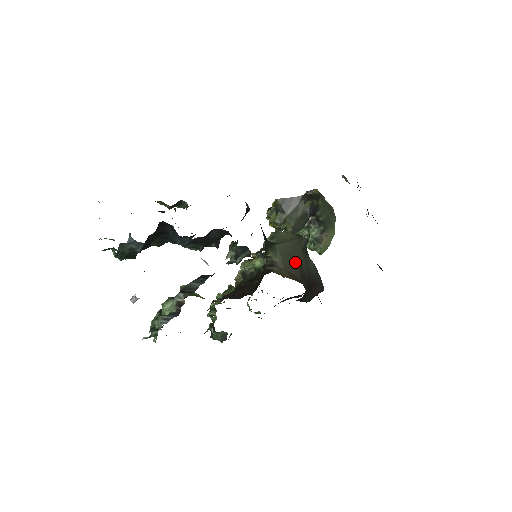
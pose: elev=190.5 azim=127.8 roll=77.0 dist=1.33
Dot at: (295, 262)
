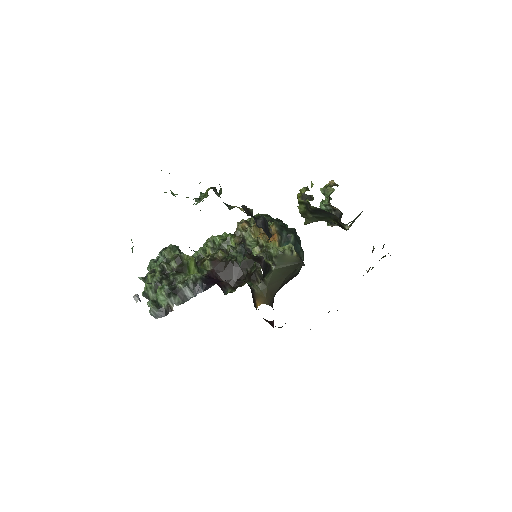
Dot at: (280, 280)
